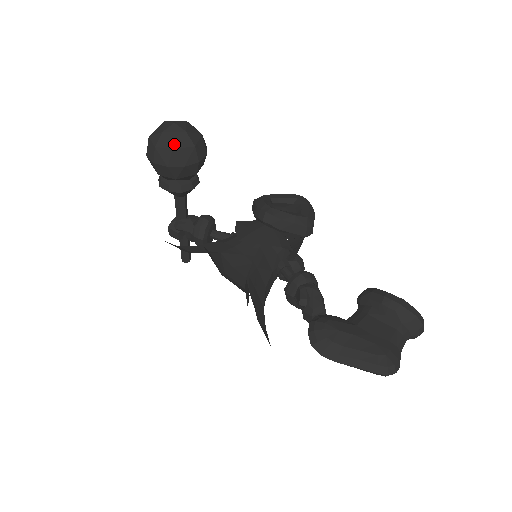
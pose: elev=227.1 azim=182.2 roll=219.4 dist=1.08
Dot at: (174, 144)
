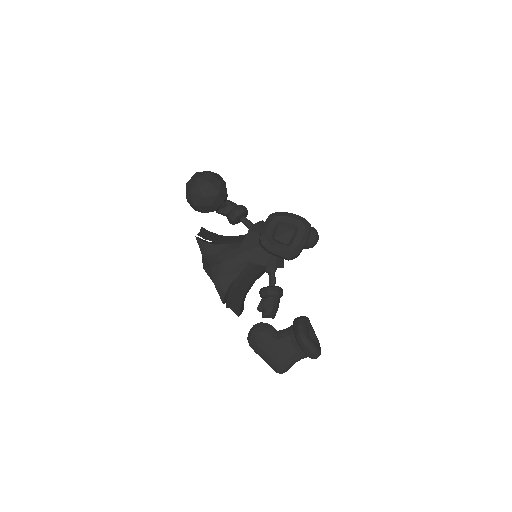
Dot at: (196, 203)
